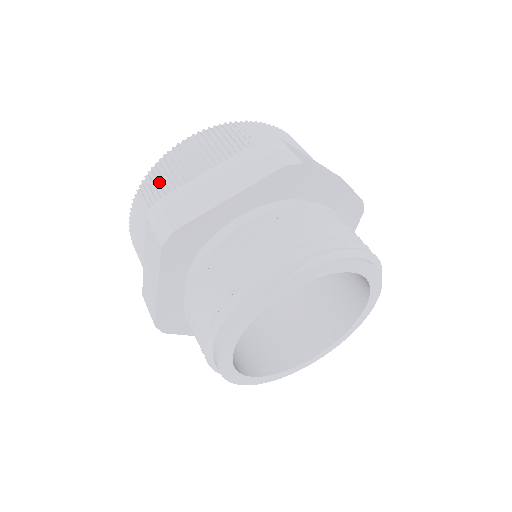
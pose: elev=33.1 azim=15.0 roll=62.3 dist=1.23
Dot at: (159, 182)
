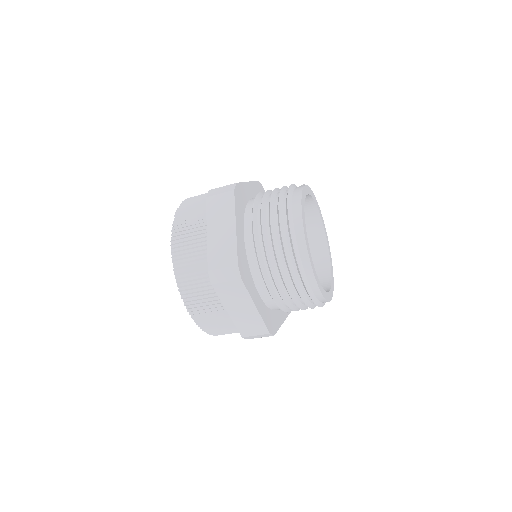
Dot at: (193, 202)
